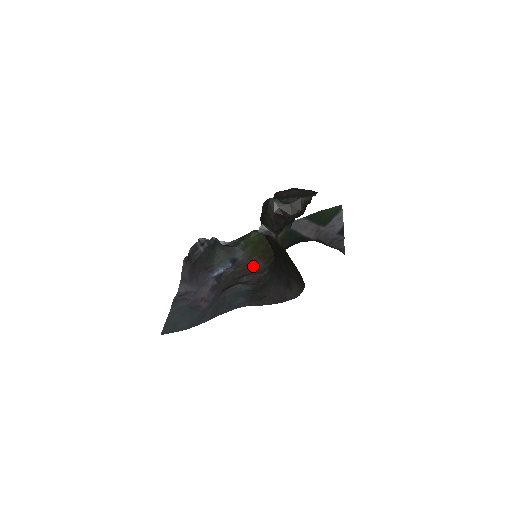
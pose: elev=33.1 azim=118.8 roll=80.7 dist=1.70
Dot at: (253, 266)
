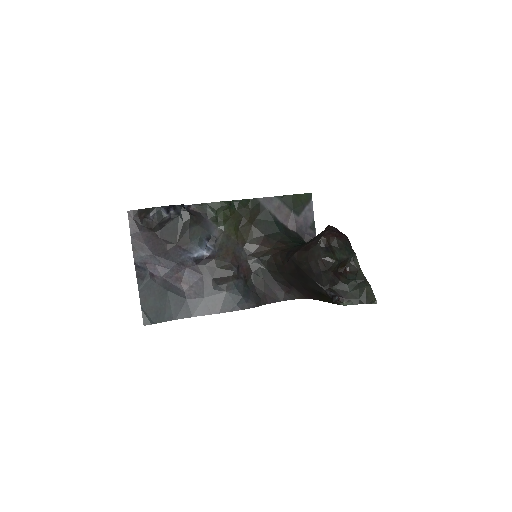
Dot at: (235, 250)
